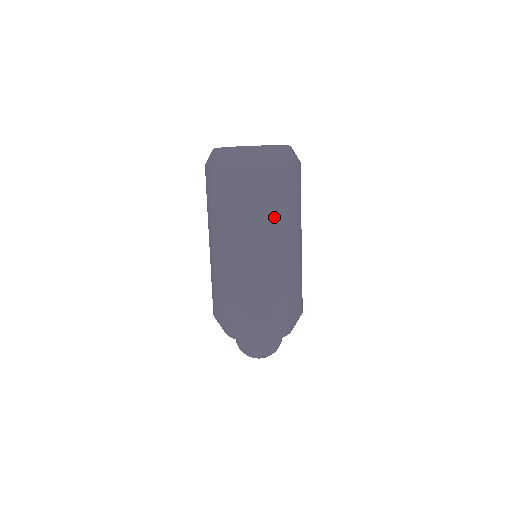
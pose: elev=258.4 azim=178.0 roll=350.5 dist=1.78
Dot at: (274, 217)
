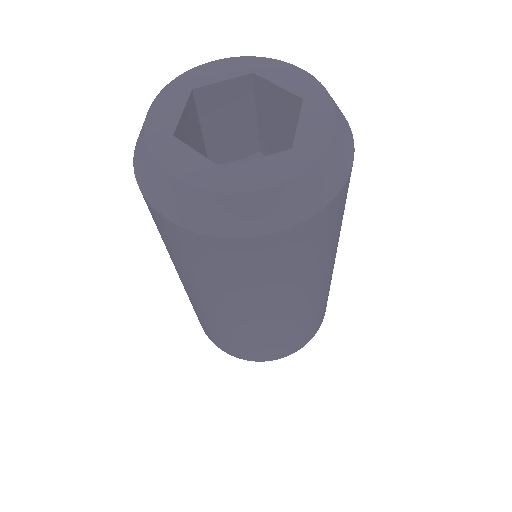
Dot at: (203, 284)
